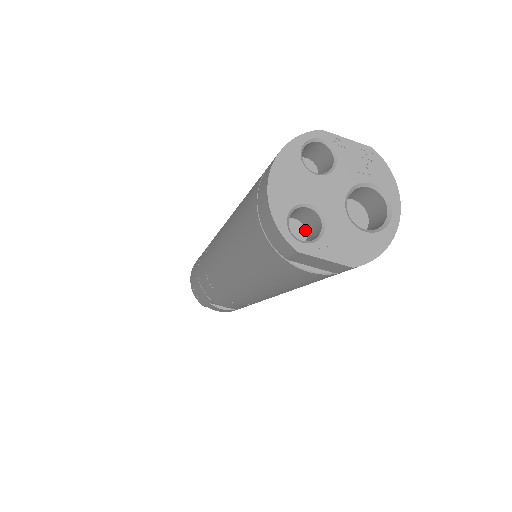
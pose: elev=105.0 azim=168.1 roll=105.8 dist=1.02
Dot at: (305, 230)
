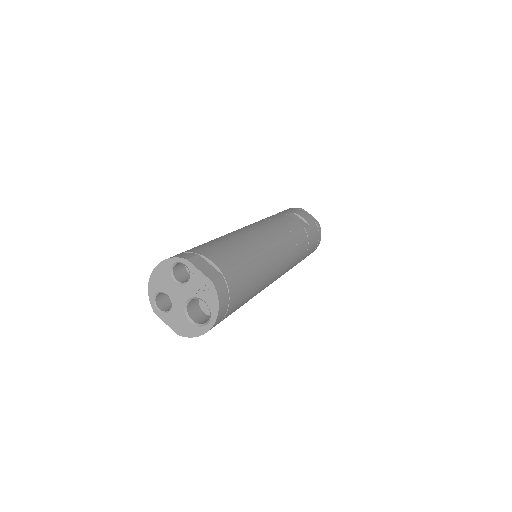
Dot at: occluded
